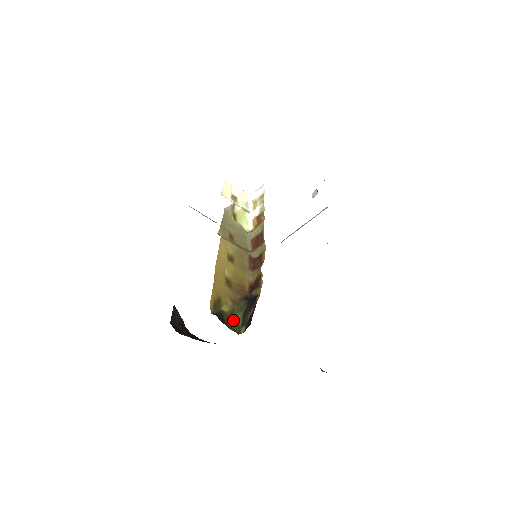
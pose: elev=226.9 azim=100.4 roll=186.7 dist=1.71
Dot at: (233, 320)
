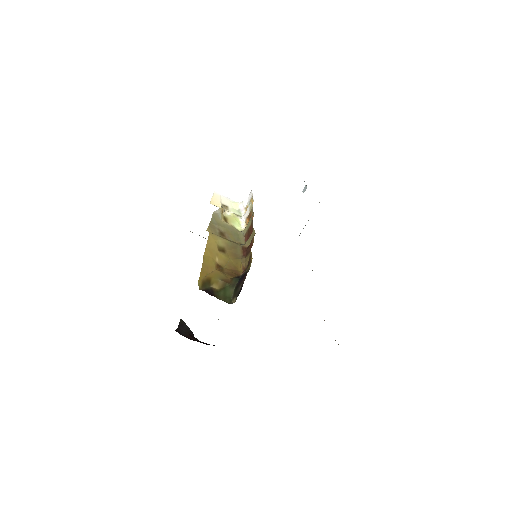
Dot at: (224, 295)
